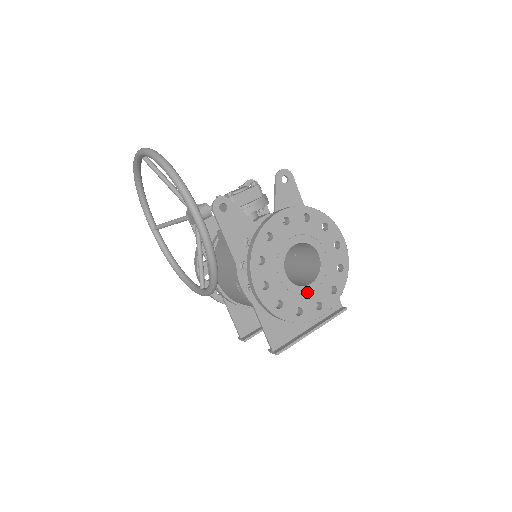
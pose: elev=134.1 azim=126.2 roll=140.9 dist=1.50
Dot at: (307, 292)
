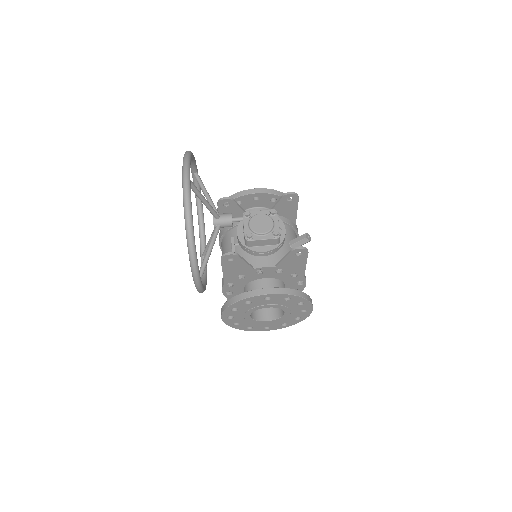
Dot at: (262, 323)
